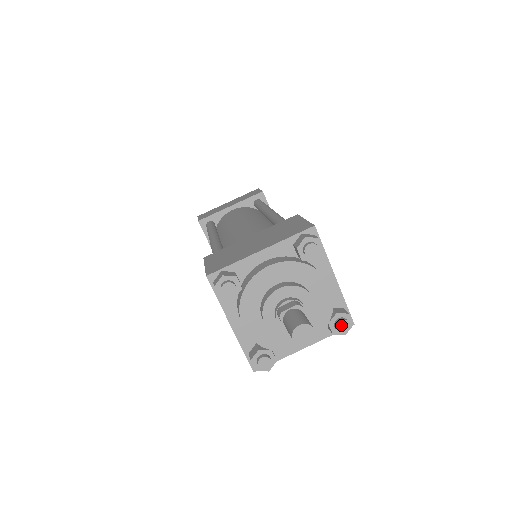
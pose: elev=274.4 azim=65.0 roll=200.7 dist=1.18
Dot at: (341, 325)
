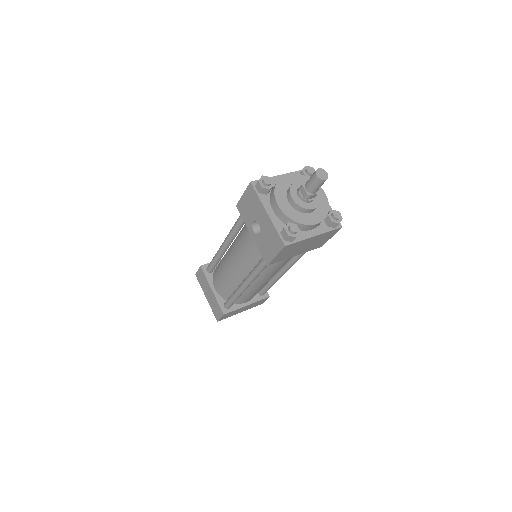
Dot at: (336, 214)
